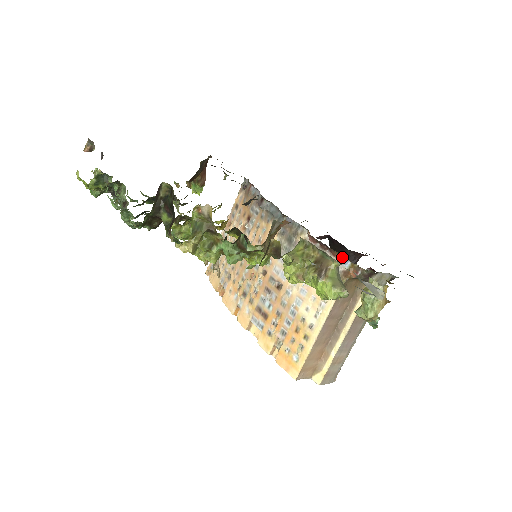
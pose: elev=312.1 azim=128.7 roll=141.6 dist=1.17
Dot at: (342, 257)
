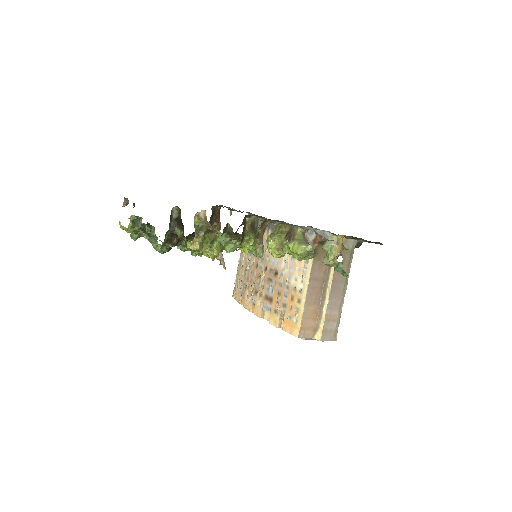
Dot at: (310, 230)
